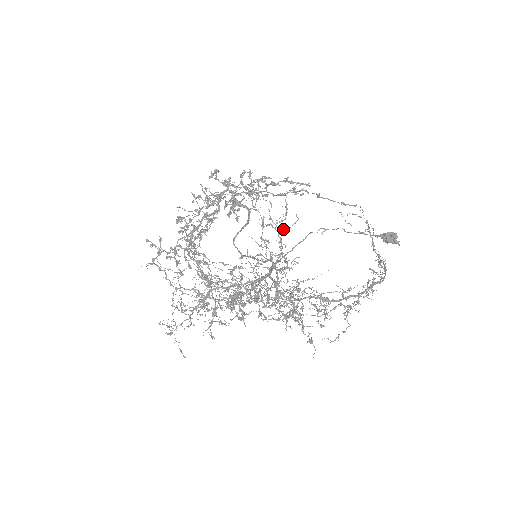
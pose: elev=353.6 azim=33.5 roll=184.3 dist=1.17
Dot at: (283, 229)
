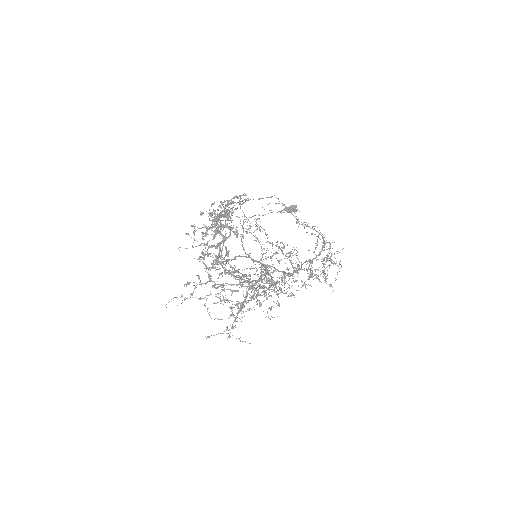
Dot at: occluded
